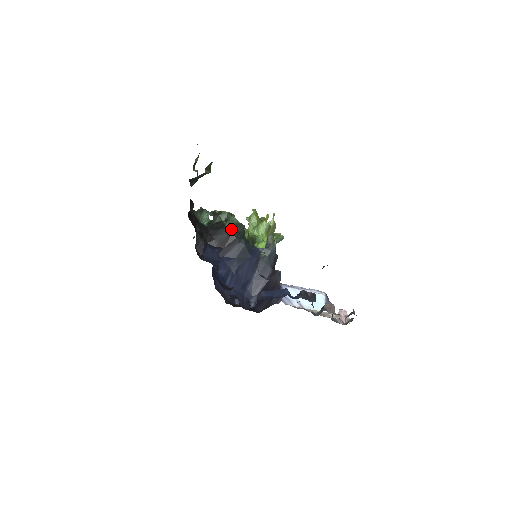
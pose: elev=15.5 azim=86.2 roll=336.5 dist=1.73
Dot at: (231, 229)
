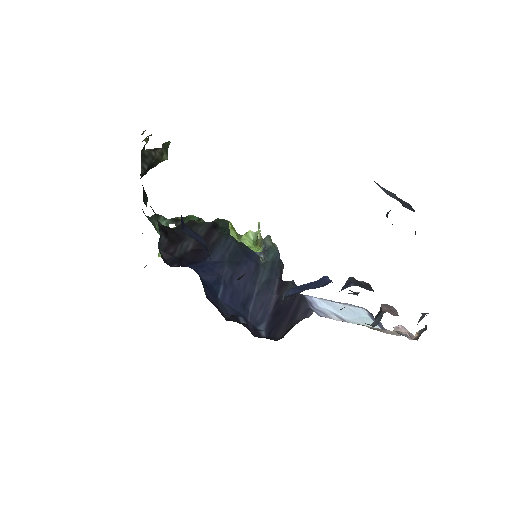
Dot at: (210, 224)
